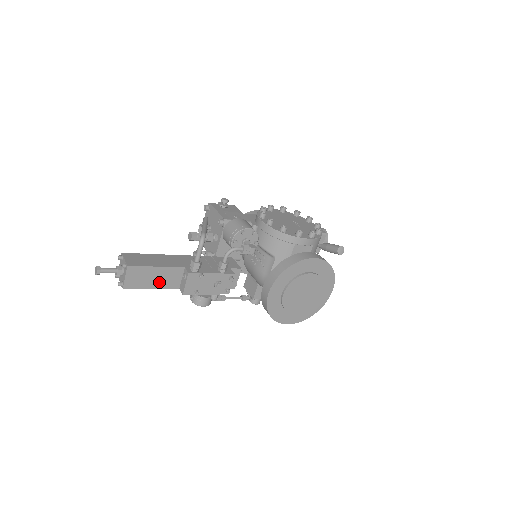
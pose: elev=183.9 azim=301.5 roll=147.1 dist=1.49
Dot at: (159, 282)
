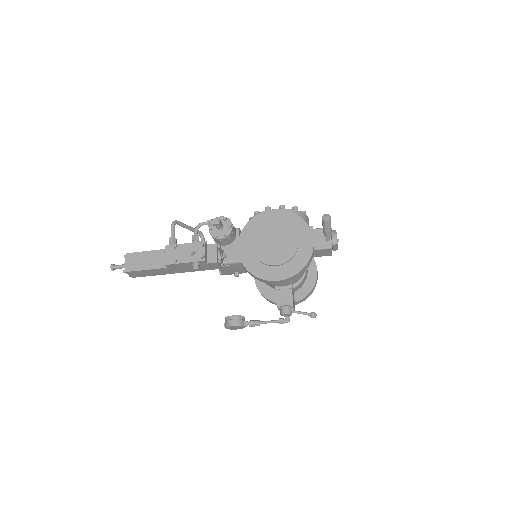
Dot at: (150, 264)
